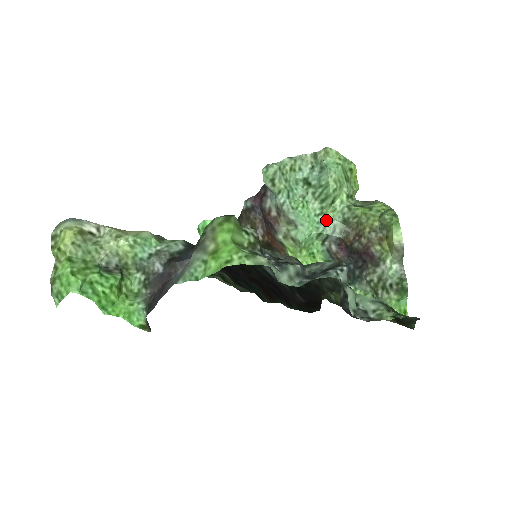
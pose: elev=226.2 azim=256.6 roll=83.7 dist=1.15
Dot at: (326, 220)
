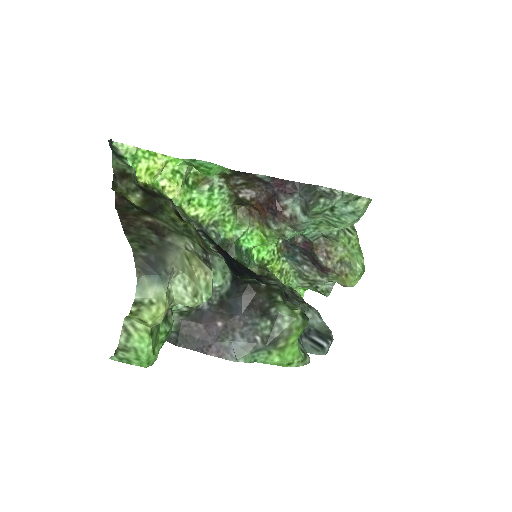
Dot at: (315, 229)
